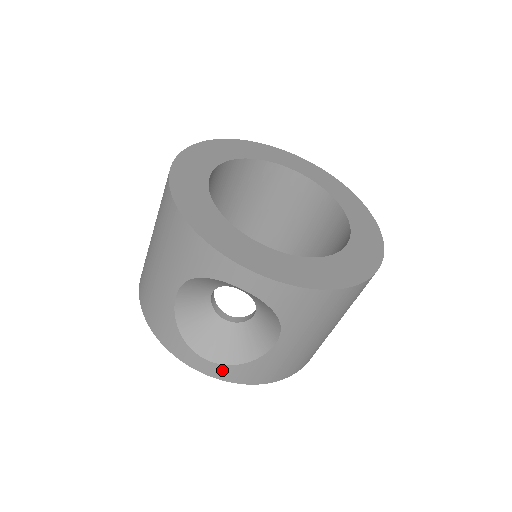
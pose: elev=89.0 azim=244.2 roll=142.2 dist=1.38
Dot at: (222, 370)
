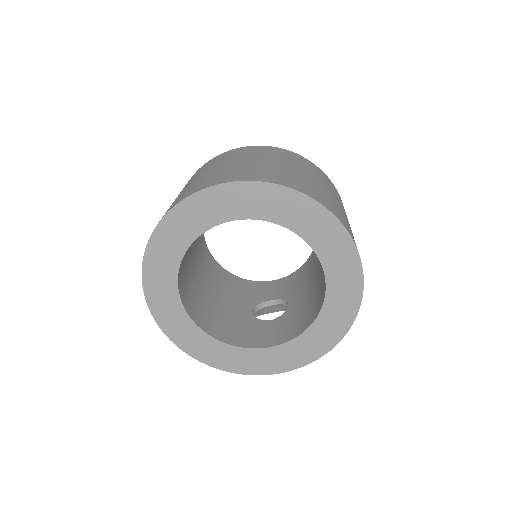
Dot at: occluded
